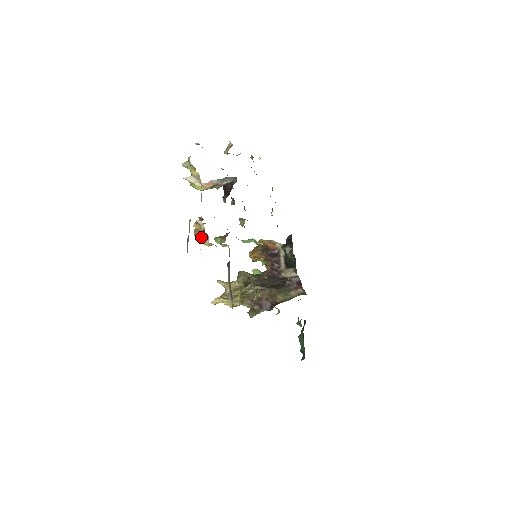
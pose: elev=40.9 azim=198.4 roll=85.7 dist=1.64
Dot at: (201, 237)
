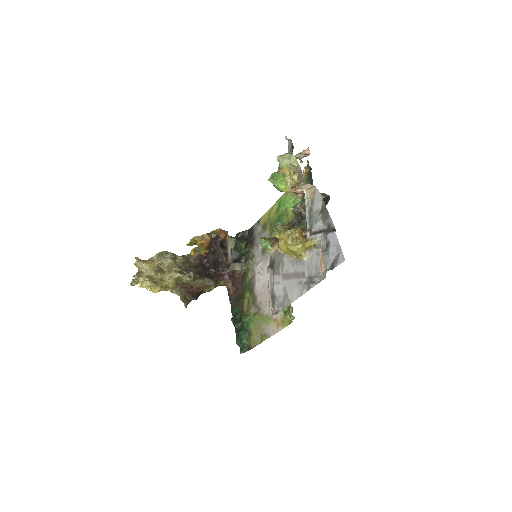
Dot at: (299, 248)
